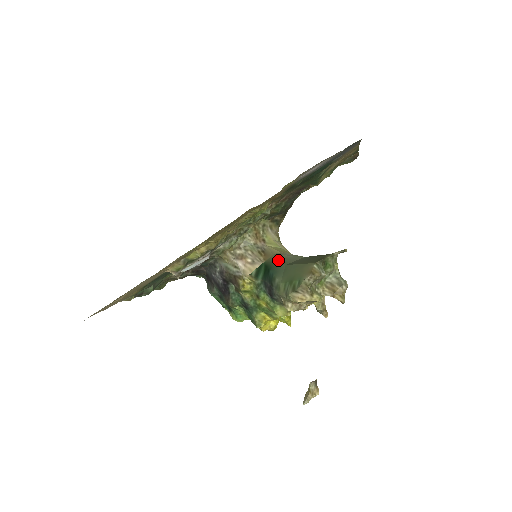
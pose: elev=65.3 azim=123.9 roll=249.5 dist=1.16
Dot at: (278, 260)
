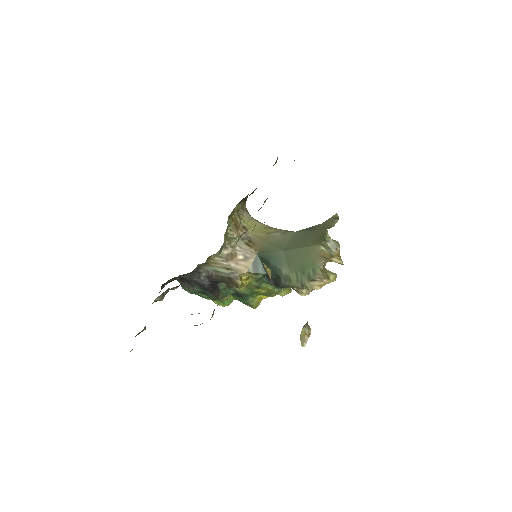
Dot at: (272, 247)
